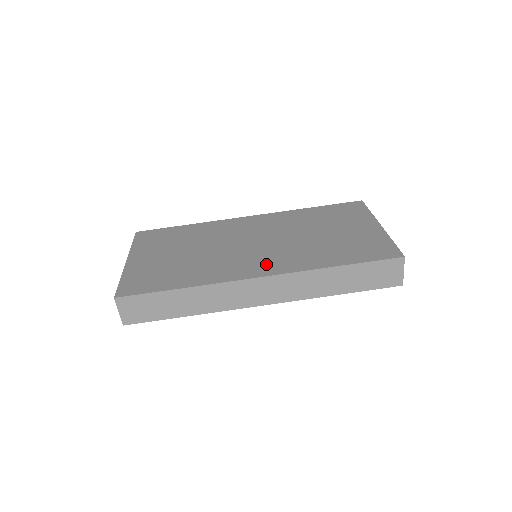
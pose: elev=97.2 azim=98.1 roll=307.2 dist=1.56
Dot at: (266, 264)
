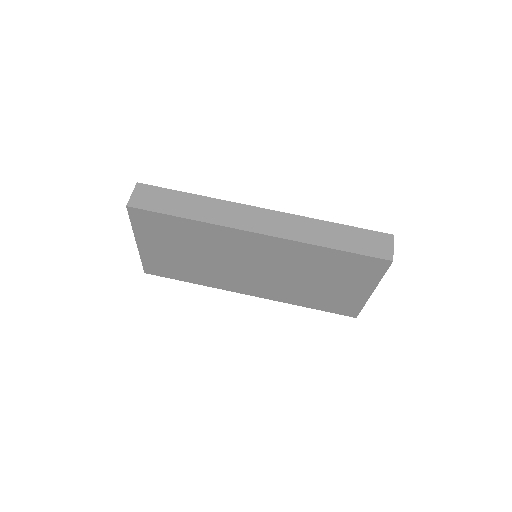
Dot at: occluded
